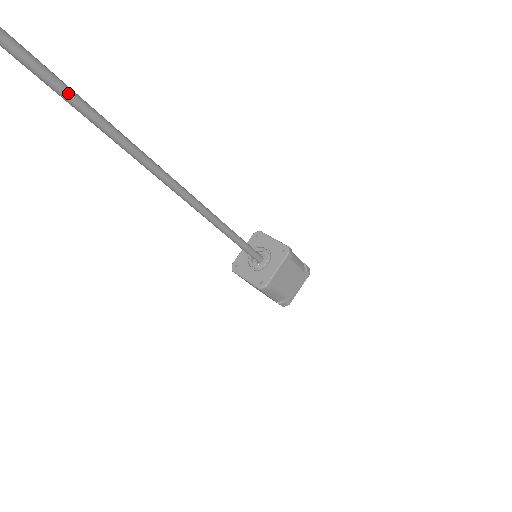
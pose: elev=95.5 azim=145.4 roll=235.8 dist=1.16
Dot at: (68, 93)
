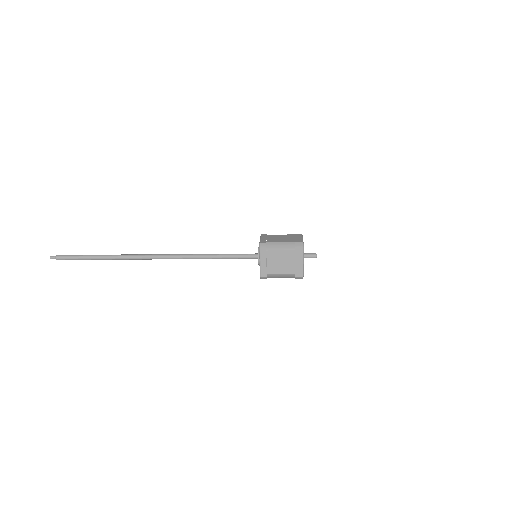
Dot at: (87, 258)
